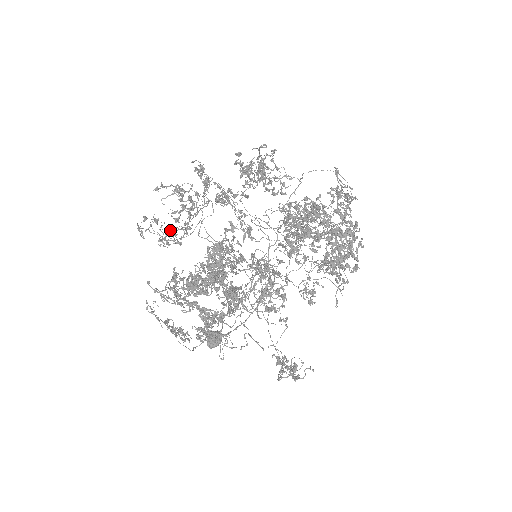
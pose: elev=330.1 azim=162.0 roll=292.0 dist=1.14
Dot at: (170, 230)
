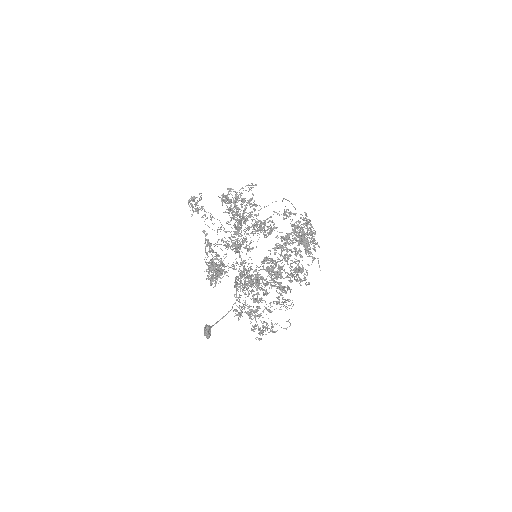
Dot at: (244, 240)
